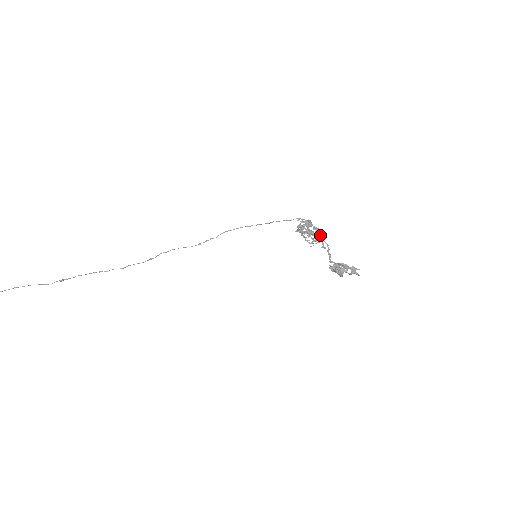
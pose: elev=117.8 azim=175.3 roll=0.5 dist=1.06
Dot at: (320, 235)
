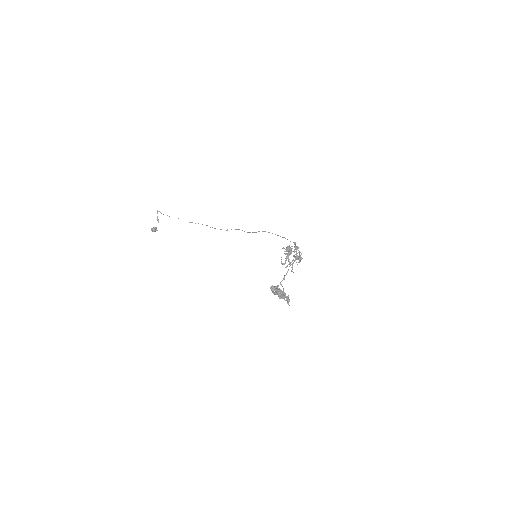
Dot at: (292, 261)
